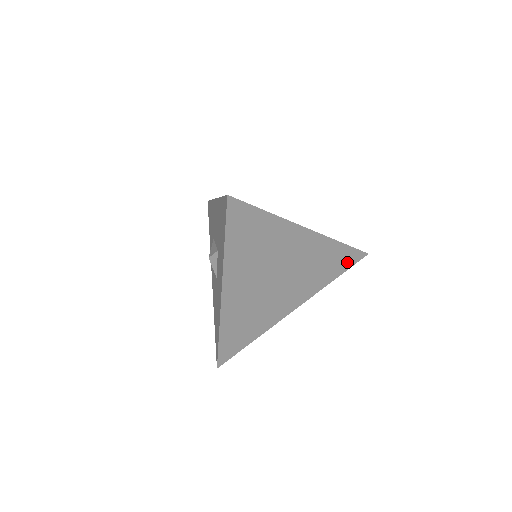
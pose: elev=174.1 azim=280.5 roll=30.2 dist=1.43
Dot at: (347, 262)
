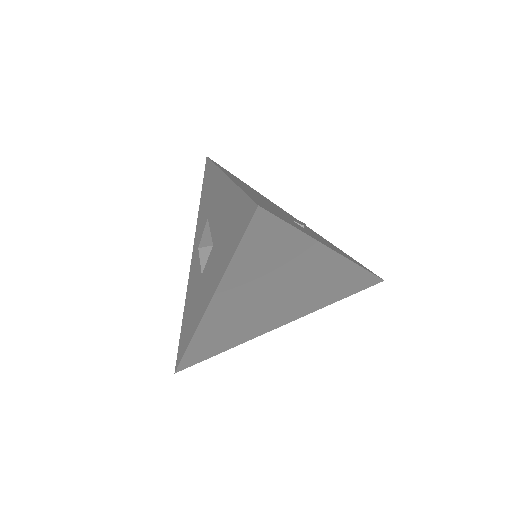
Dot at: (359, 286)
